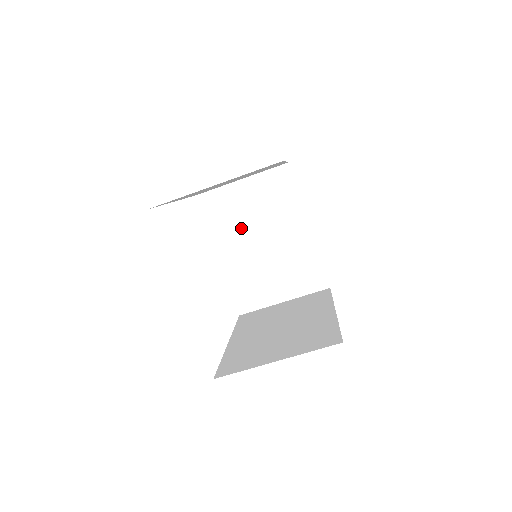
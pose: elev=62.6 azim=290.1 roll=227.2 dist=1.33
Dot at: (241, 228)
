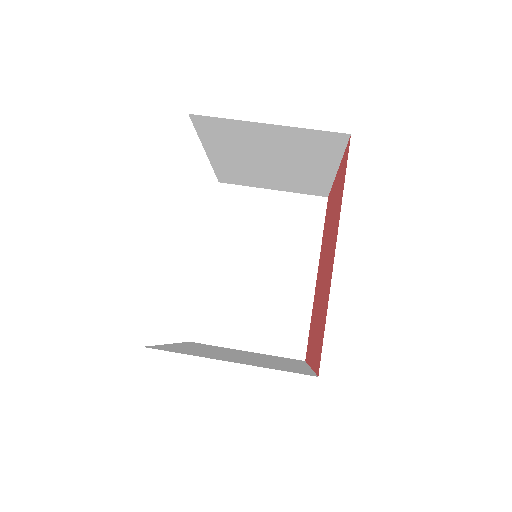
Dot at: (221, 350)
